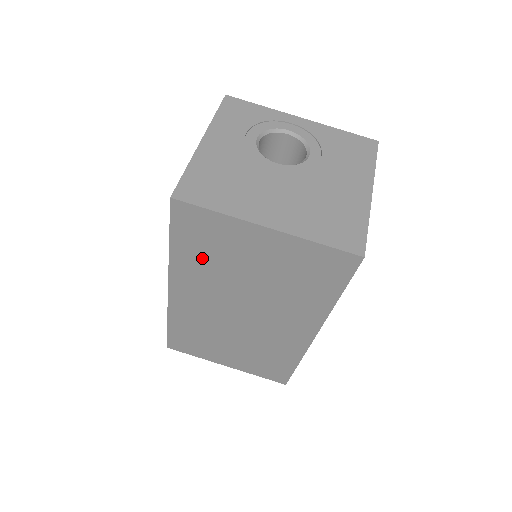
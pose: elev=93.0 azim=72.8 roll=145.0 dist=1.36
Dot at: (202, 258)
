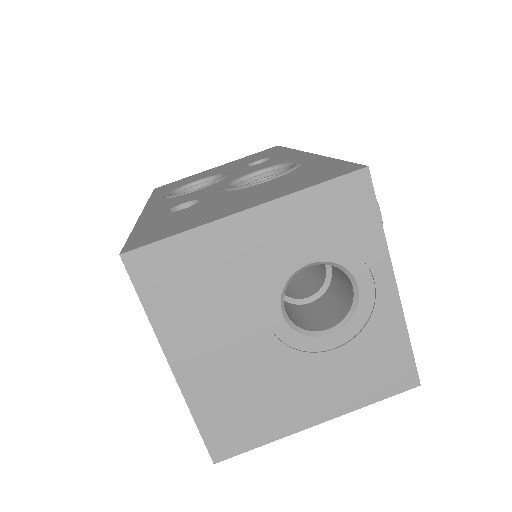
Dot at: occluded
